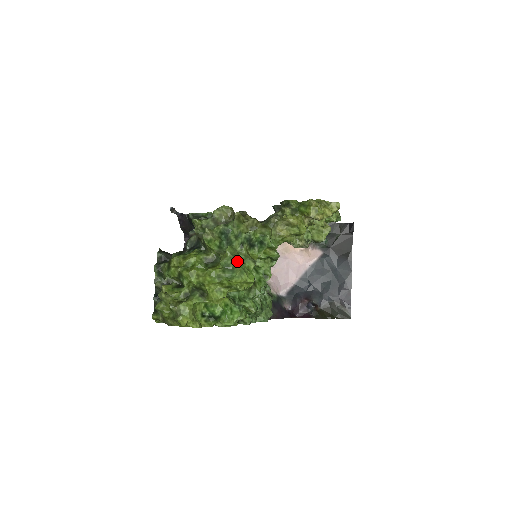
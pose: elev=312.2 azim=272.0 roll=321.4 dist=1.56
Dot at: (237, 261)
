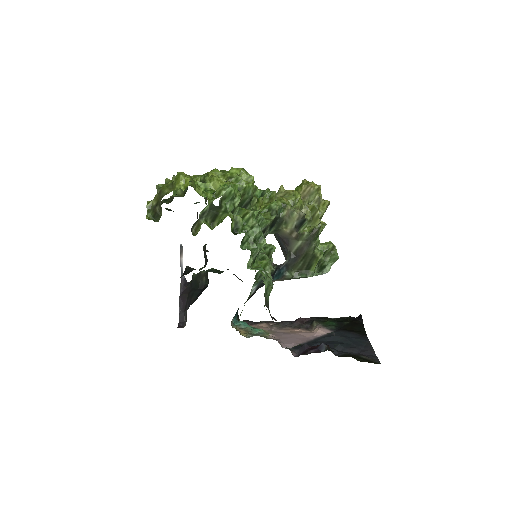
Dot at: occluded
